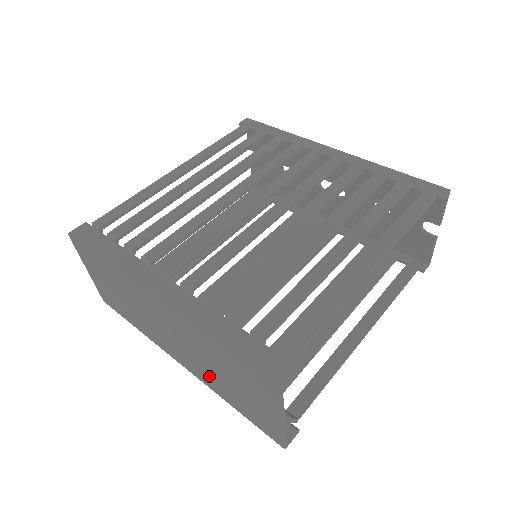
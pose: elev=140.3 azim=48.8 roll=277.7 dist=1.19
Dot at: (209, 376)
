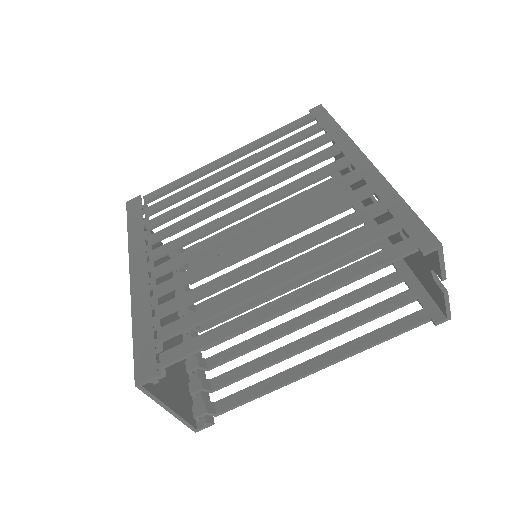
Dot at: occluded
